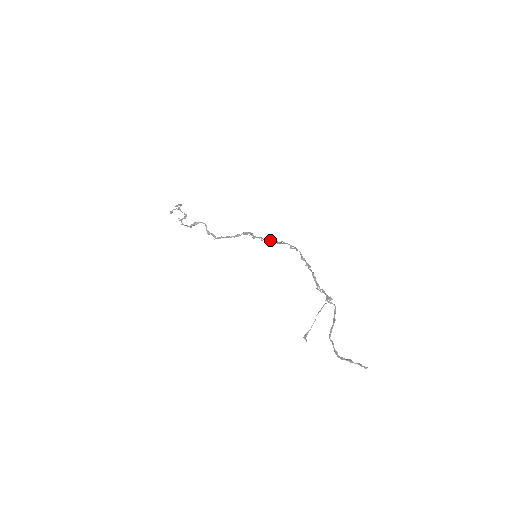
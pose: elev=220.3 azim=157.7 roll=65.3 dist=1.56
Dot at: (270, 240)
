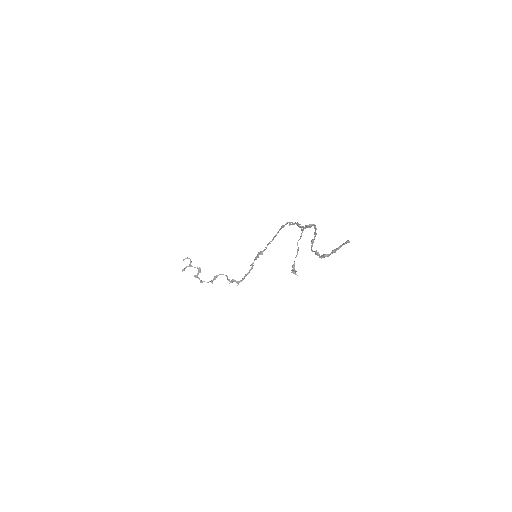
Dot at: (271, 241)
